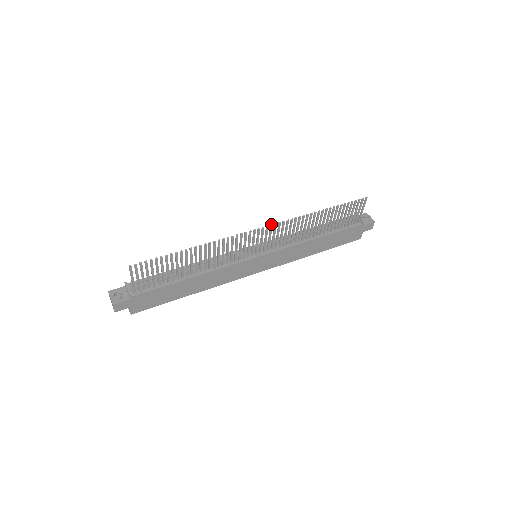
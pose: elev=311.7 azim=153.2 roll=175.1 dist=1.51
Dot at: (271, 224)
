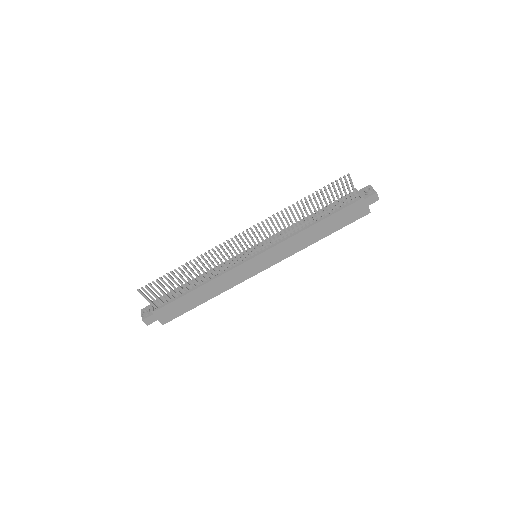
Dot at: (250, 227)
